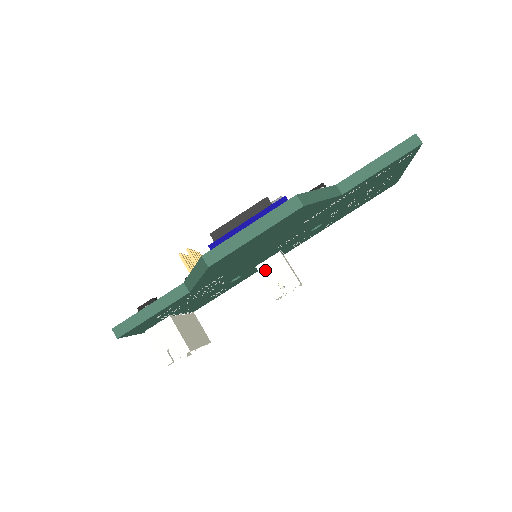
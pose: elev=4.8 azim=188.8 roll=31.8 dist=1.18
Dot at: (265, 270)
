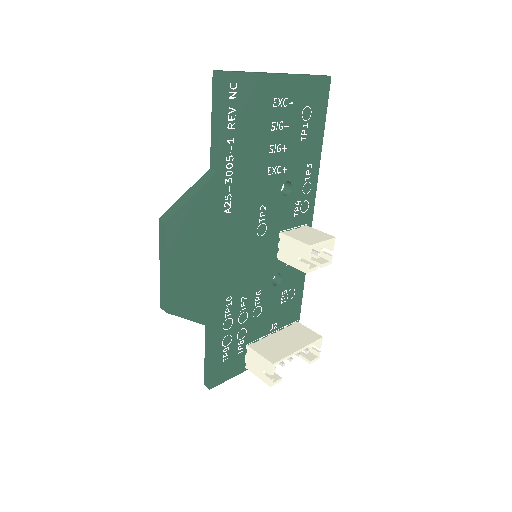
Dot at: (284, 256)
